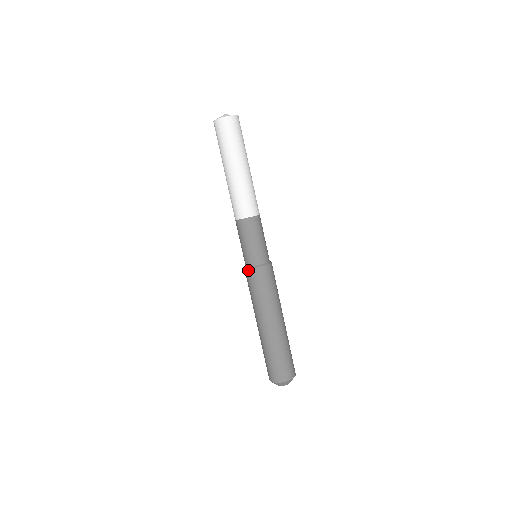
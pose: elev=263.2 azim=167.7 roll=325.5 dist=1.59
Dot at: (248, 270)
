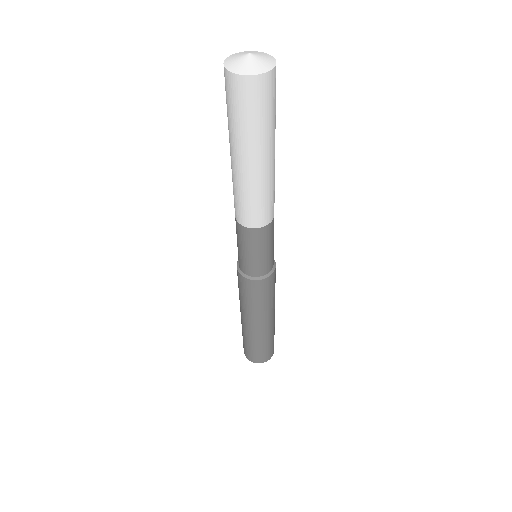
Dot at: (248, 280)
